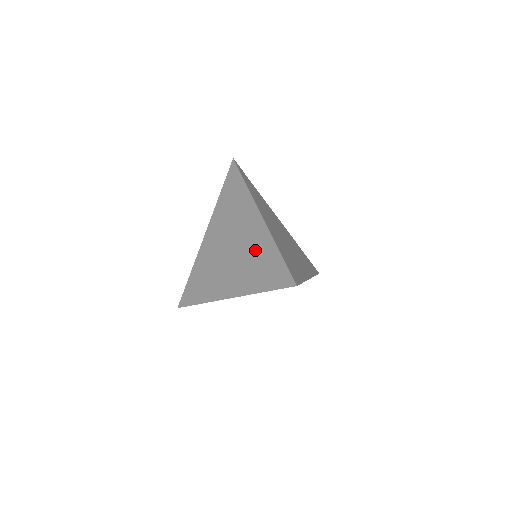
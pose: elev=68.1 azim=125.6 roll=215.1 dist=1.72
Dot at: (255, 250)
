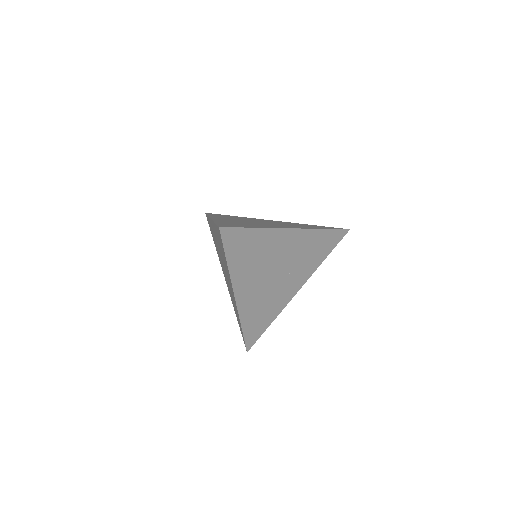
Dot at: (219, 244)
